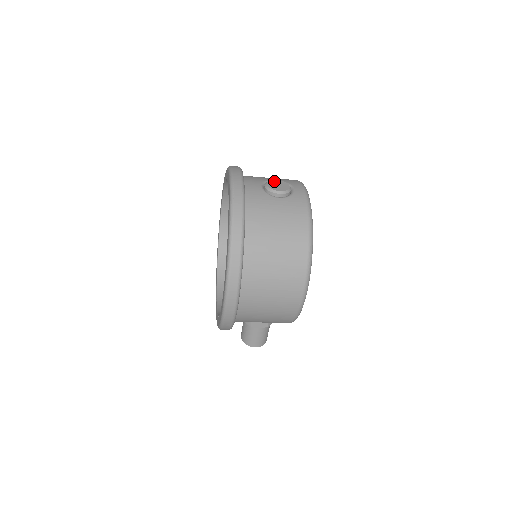
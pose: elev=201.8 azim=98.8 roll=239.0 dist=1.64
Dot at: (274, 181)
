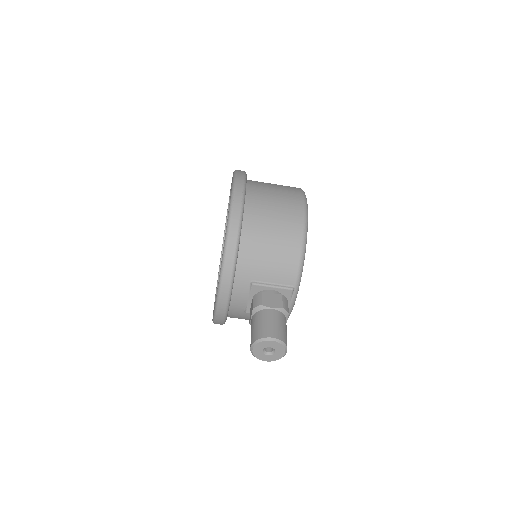
Dot at: occluded
